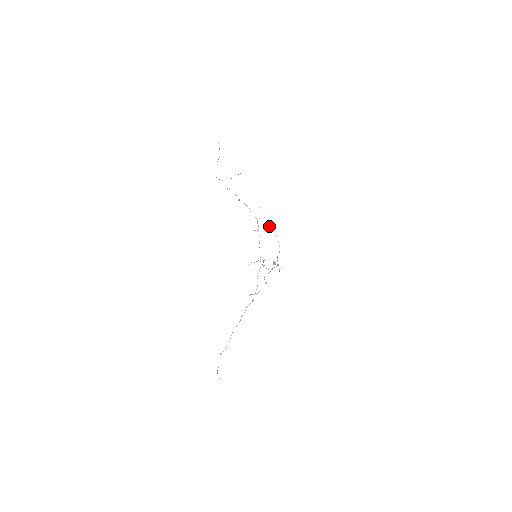
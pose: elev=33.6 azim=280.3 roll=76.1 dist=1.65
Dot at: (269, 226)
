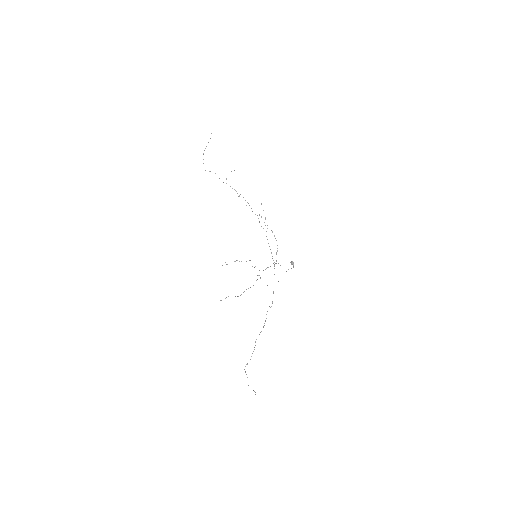
Dot at: occluded
